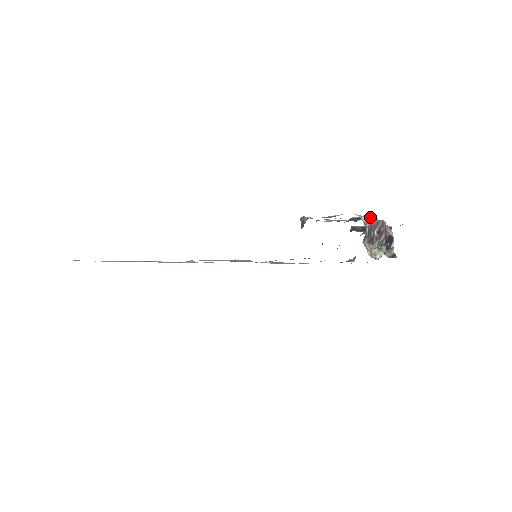
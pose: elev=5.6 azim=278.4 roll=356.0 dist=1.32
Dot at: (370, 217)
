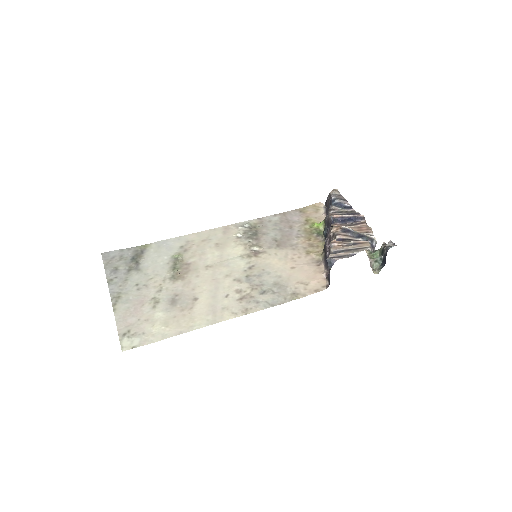
Dot at: (371, 241)
